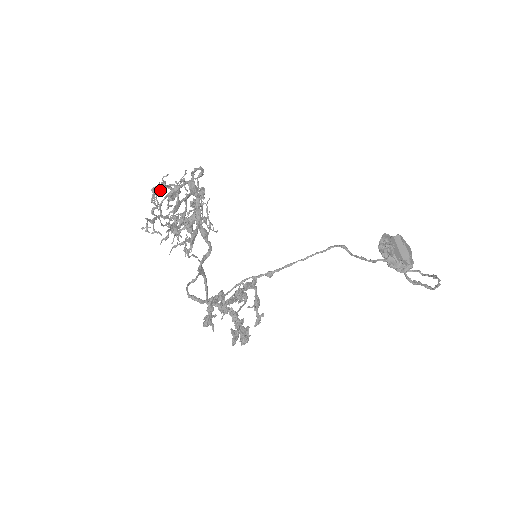
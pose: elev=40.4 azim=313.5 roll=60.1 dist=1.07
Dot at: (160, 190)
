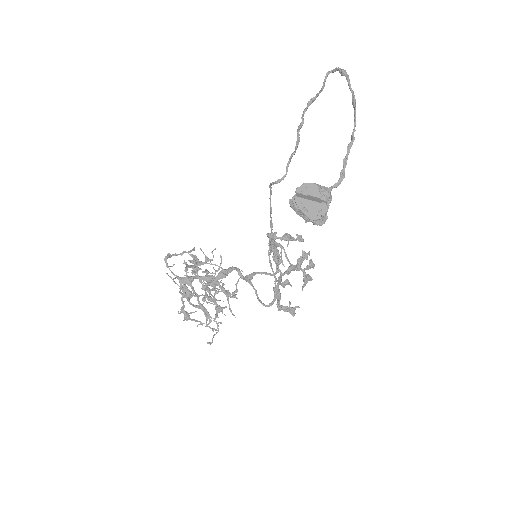
Dot at: (187, 315)
